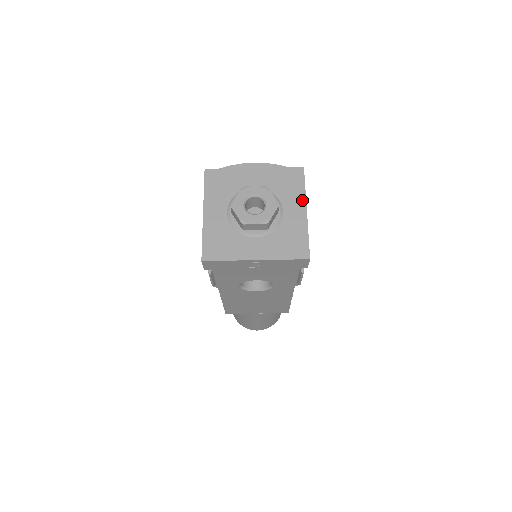
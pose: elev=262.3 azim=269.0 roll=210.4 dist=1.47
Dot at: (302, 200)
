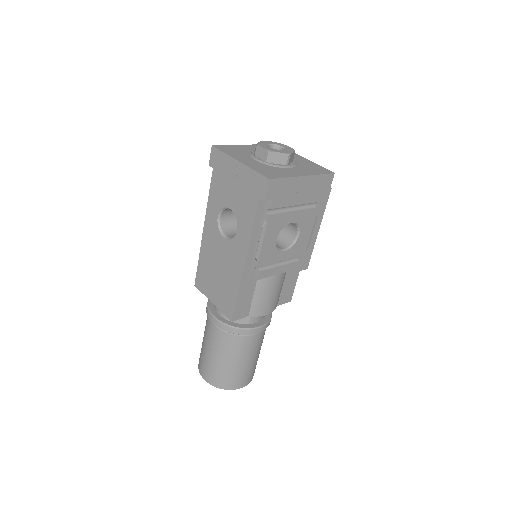
Dot at: (310, 174)
